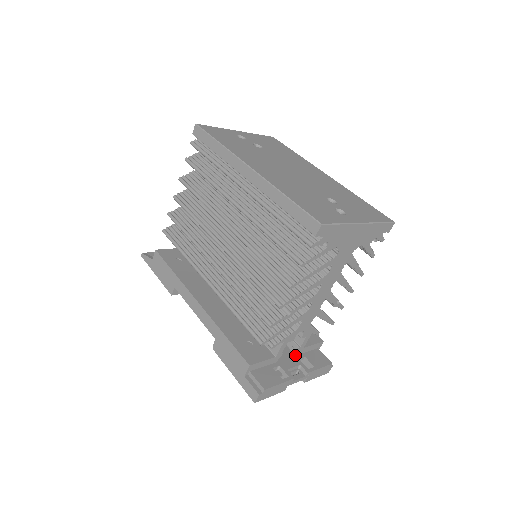
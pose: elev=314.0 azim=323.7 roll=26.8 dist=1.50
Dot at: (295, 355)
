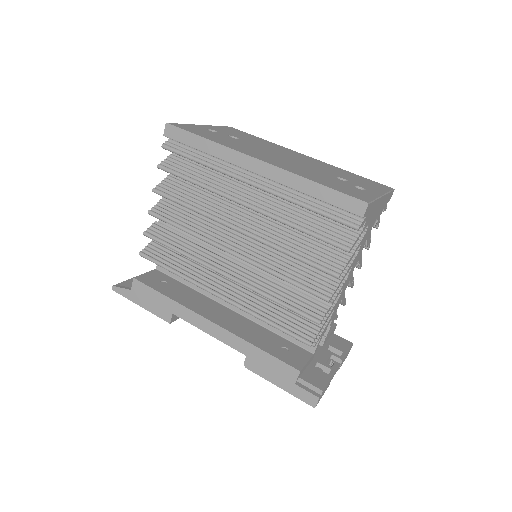
Dot at: (321, 346)
